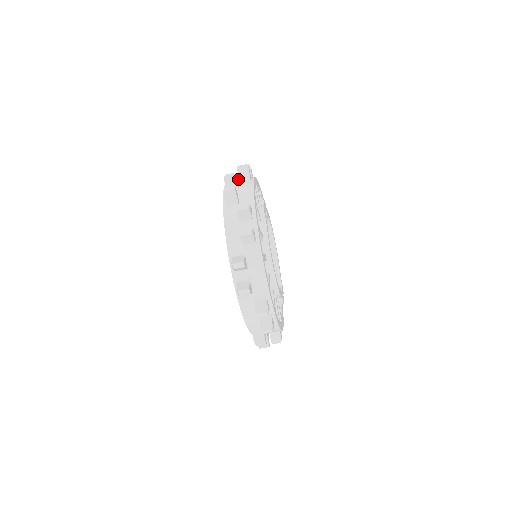
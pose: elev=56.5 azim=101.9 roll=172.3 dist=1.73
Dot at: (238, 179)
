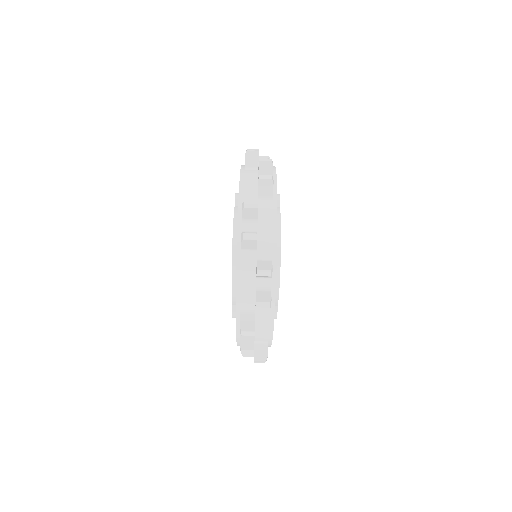
Dot at: occluded
